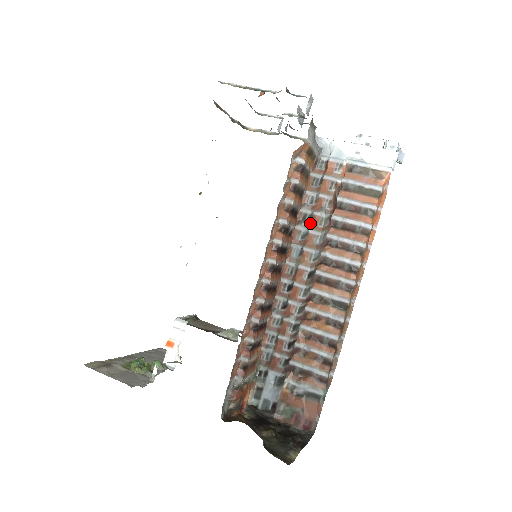
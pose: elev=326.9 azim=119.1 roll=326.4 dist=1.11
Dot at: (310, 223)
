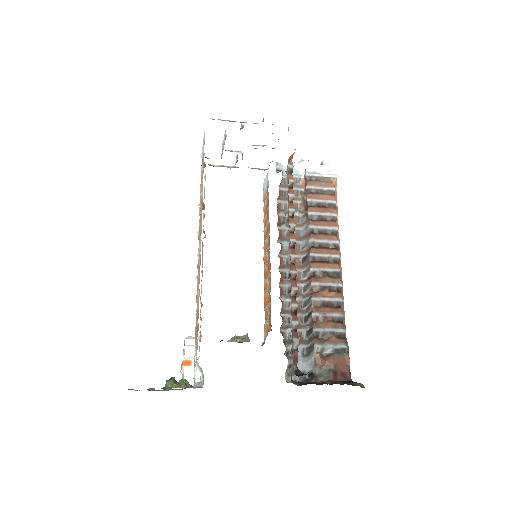
Dot at: occluded
